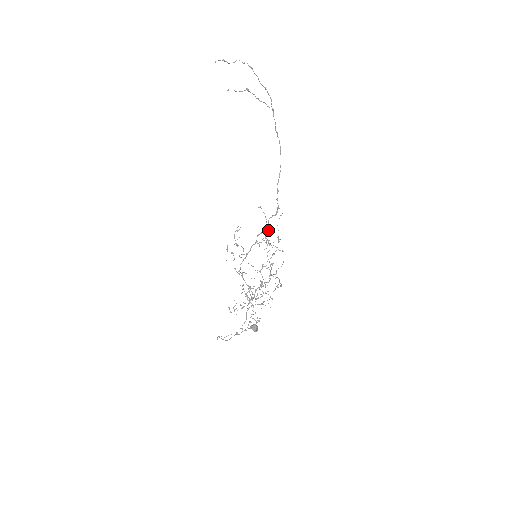
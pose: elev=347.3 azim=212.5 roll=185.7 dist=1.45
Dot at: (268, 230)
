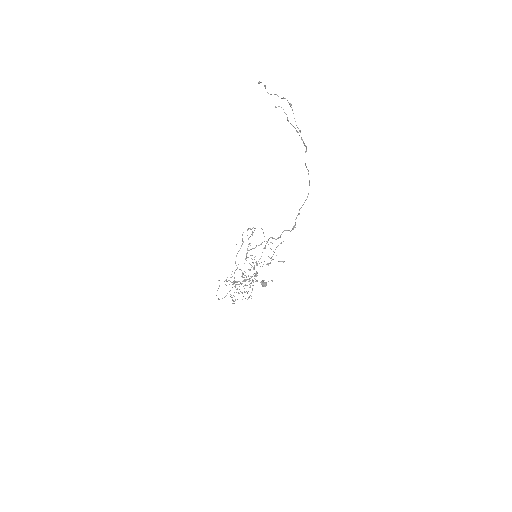
Dot at: (265, 248)
